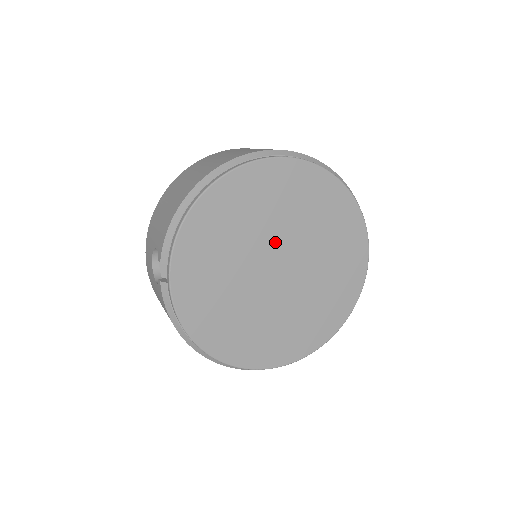
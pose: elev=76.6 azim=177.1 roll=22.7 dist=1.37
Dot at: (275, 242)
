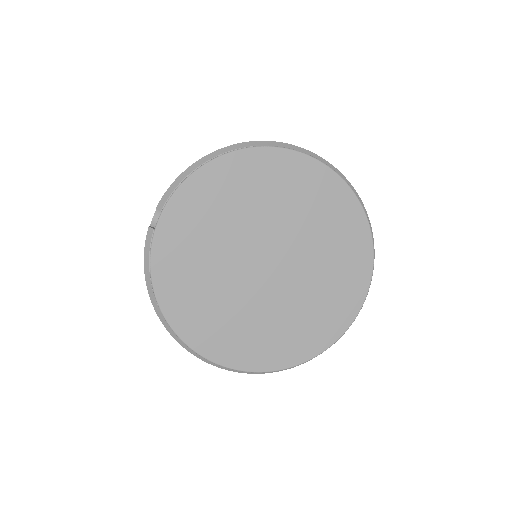
Dot at: (273, 234)
